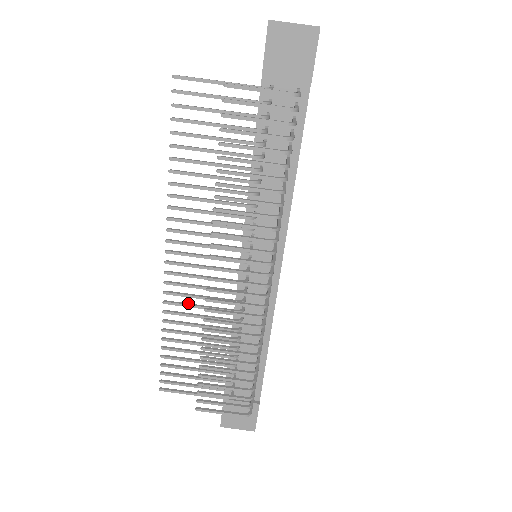
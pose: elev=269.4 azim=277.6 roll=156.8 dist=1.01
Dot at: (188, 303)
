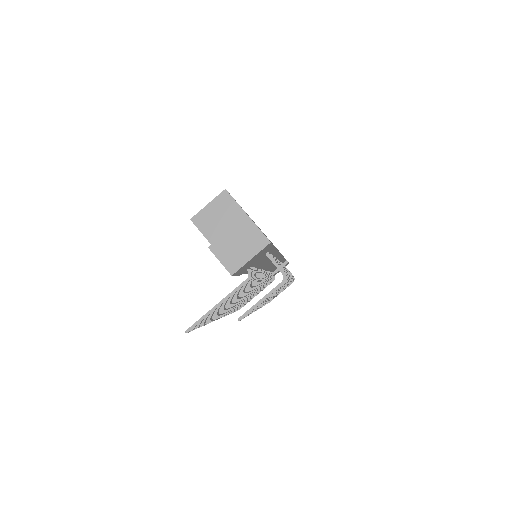
Dot at: occluded
